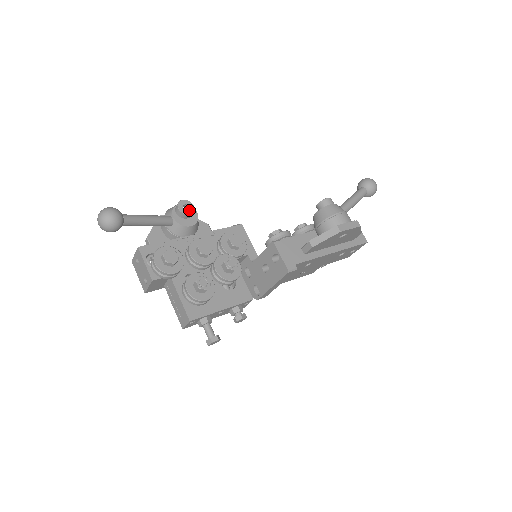
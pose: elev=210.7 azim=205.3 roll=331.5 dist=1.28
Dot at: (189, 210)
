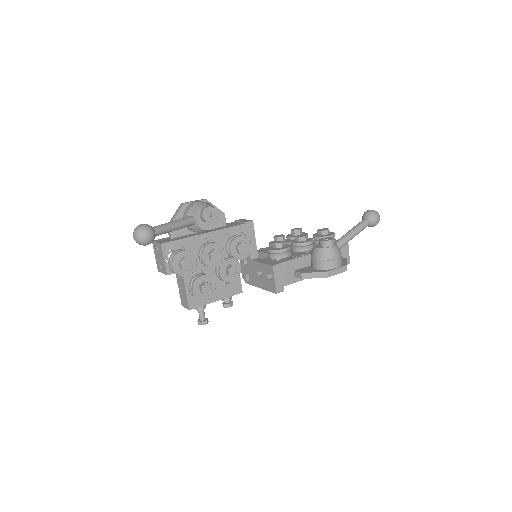
Dot at: (212, 218)
